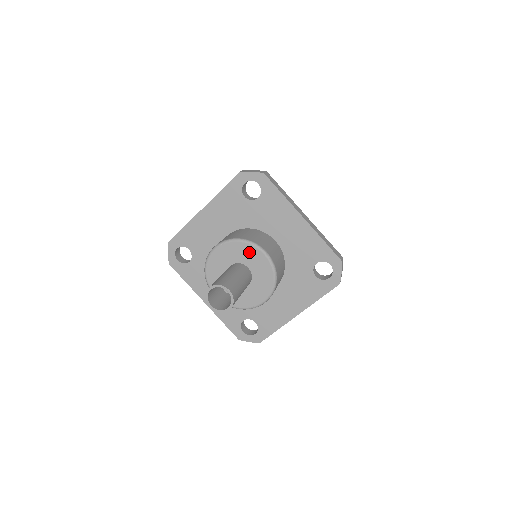
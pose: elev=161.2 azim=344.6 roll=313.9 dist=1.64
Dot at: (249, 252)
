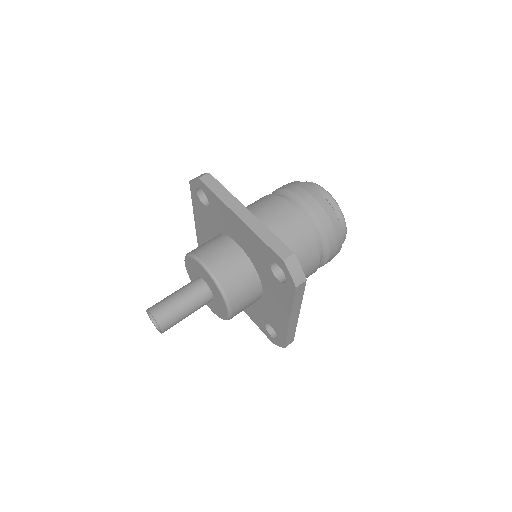
Dot at: (221, 300)
